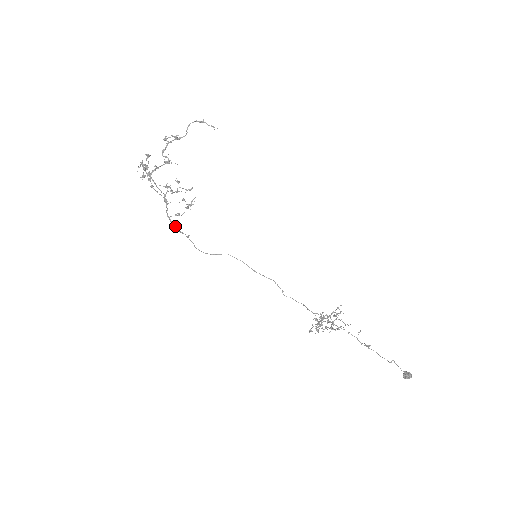
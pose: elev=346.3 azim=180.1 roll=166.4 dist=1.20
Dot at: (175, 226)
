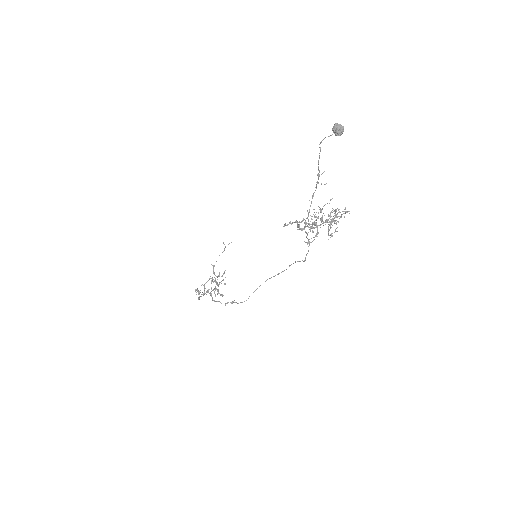
Dot at: (219, 301)
